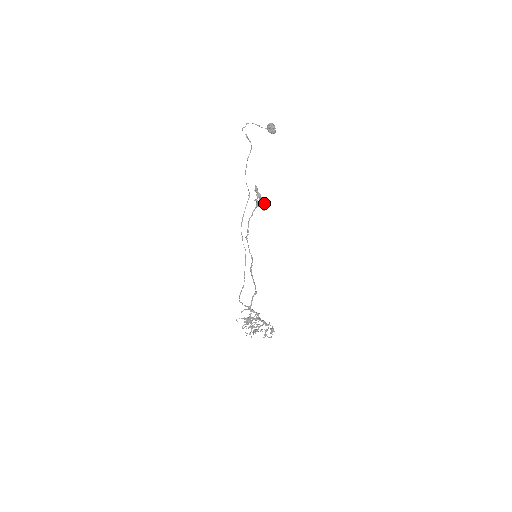
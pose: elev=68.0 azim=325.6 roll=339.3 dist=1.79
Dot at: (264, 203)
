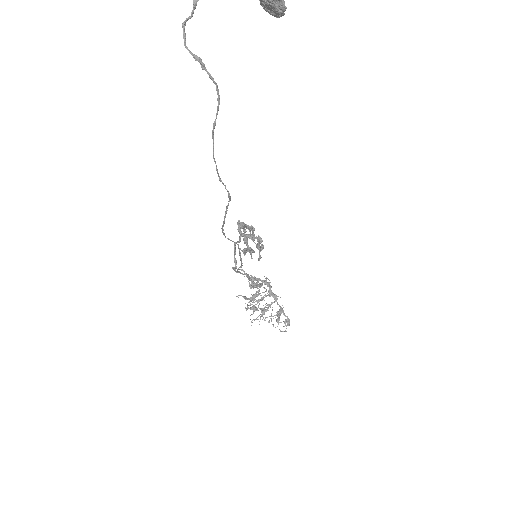
Dot at: (261, 240)
